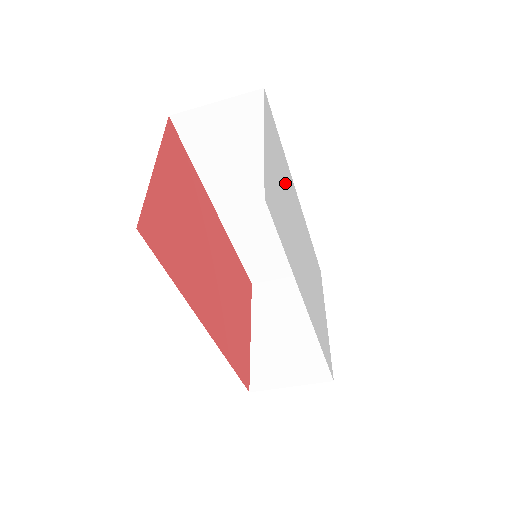
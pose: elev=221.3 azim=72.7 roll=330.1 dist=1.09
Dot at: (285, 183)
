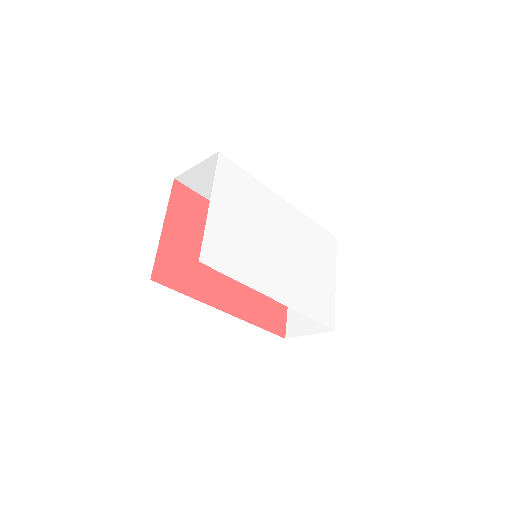
Dot at: (252, 212)
